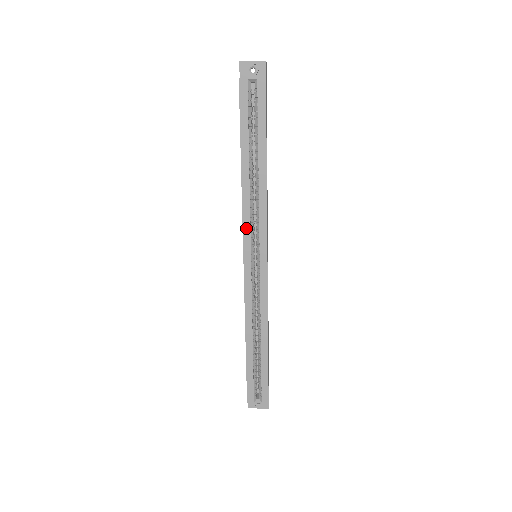
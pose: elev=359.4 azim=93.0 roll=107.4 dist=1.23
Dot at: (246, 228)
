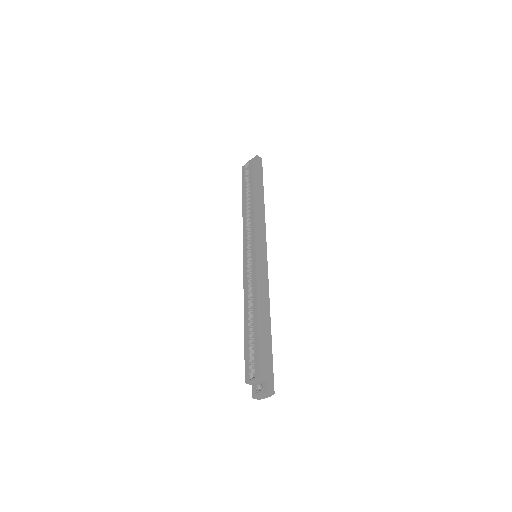
Dot at: (244, 236)
